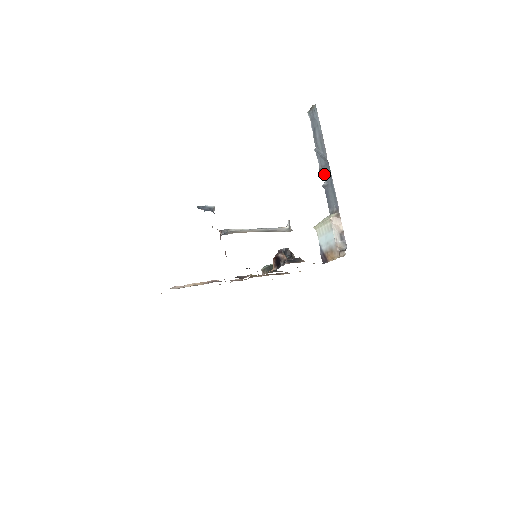
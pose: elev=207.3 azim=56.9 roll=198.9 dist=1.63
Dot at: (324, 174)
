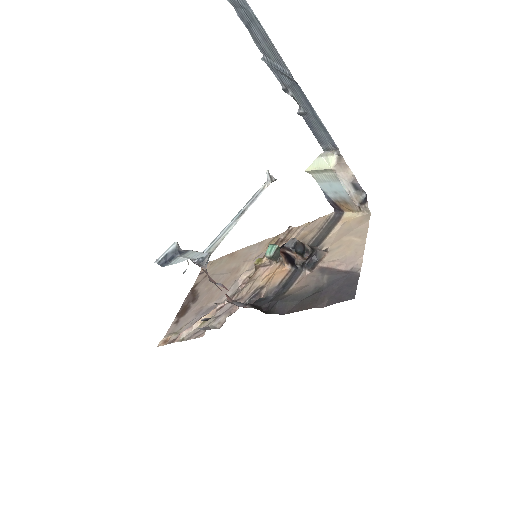
Dot at: (294, 98)
